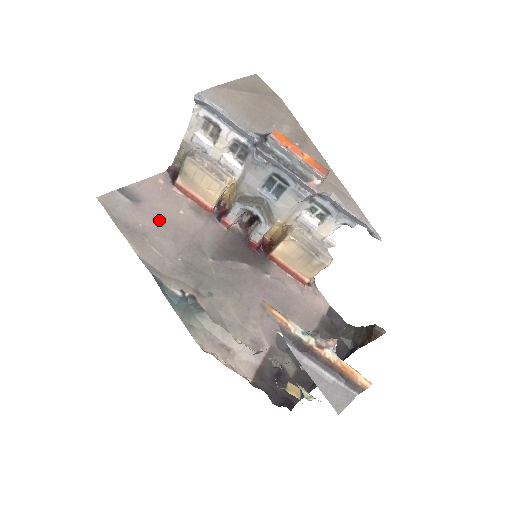
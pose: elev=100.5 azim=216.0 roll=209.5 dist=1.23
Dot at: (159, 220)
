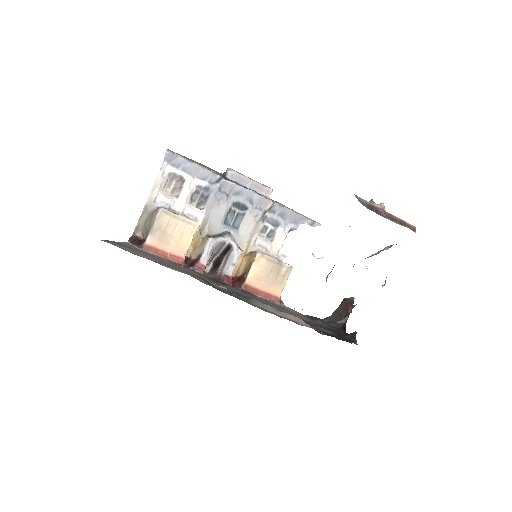
Dot at: (157, 260)
